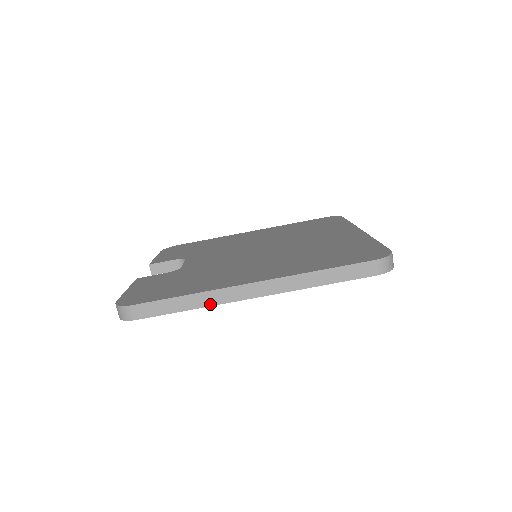
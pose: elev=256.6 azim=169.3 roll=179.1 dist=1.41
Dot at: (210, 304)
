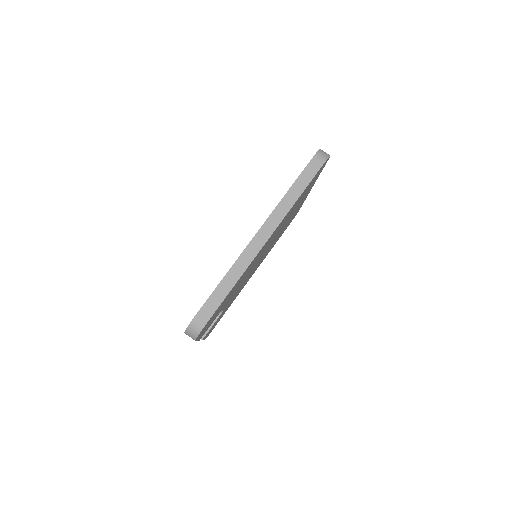
Dot at: (243, 270)
